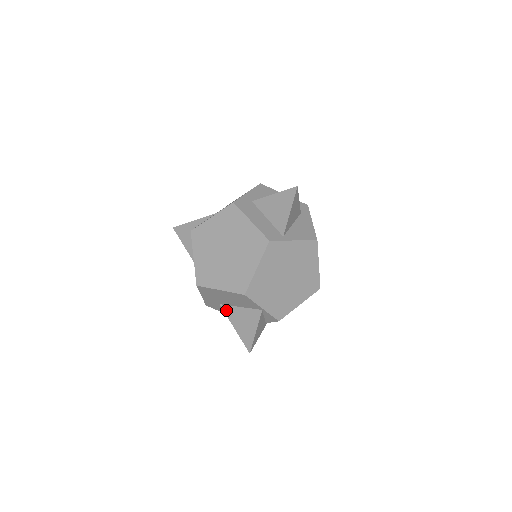
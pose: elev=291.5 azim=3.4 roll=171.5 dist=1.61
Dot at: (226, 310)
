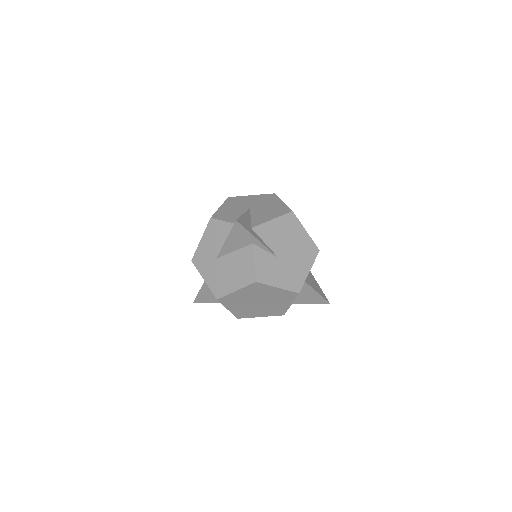
Dot at: (206, 284)
